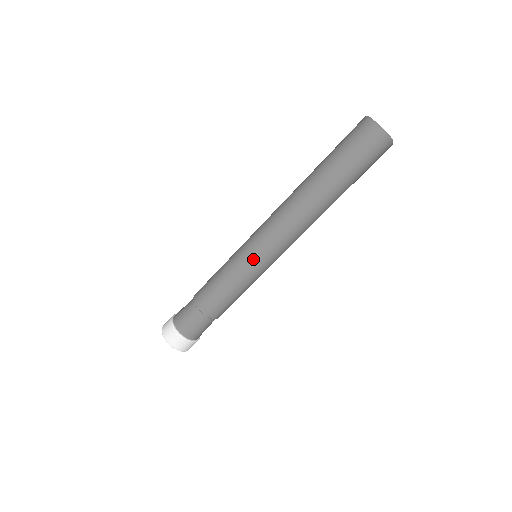
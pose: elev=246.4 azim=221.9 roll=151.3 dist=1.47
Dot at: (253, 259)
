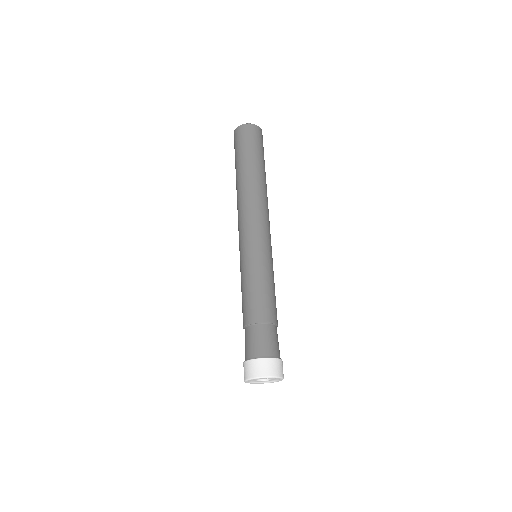
Dot at: (242, 252)
